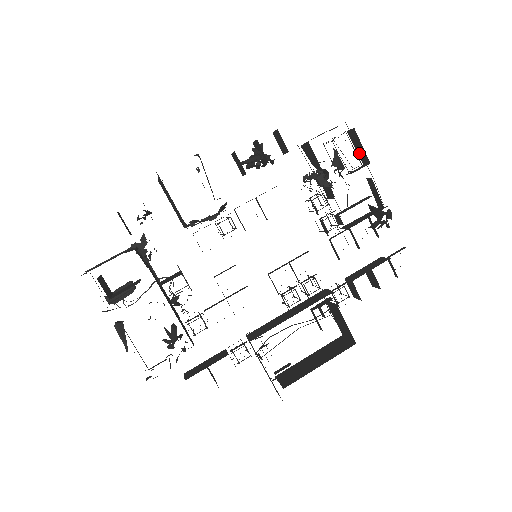
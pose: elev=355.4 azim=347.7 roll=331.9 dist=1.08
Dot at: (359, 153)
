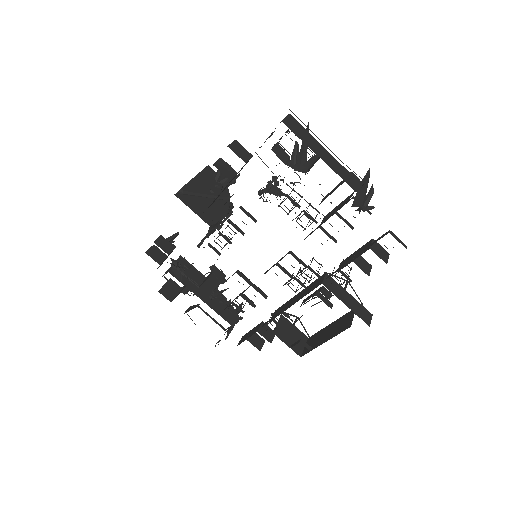
Dot at: (314, 143)
